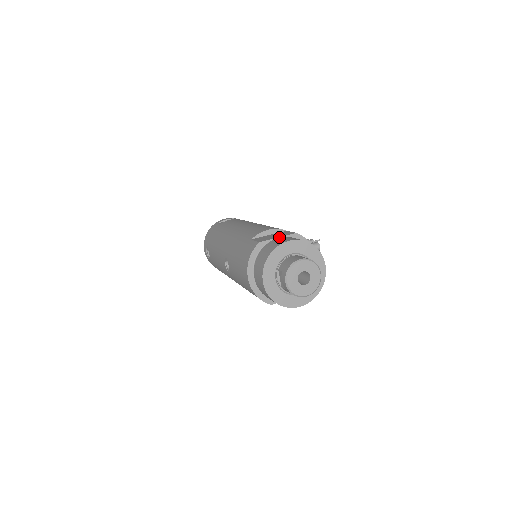
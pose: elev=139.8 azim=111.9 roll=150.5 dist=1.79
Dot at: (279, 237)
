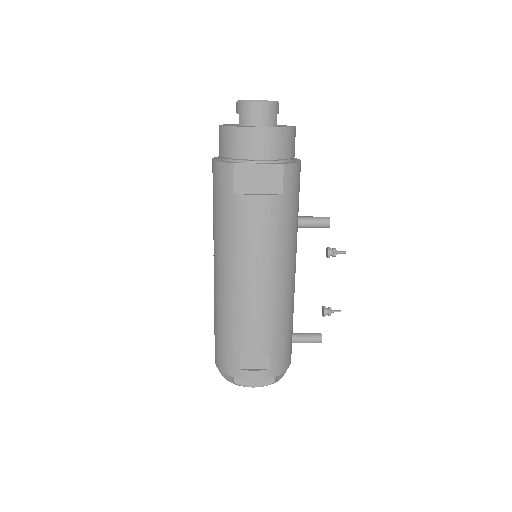
Dot at: occluded
